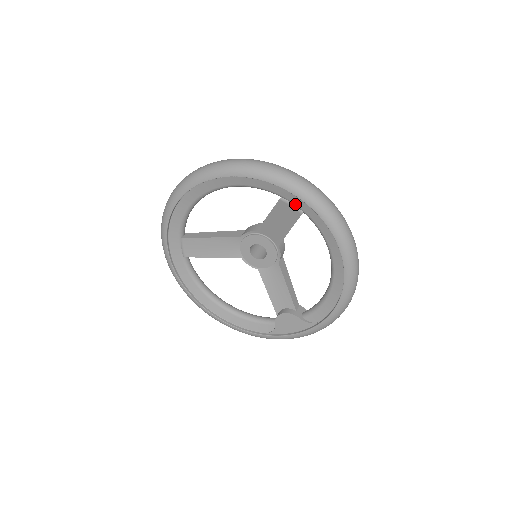
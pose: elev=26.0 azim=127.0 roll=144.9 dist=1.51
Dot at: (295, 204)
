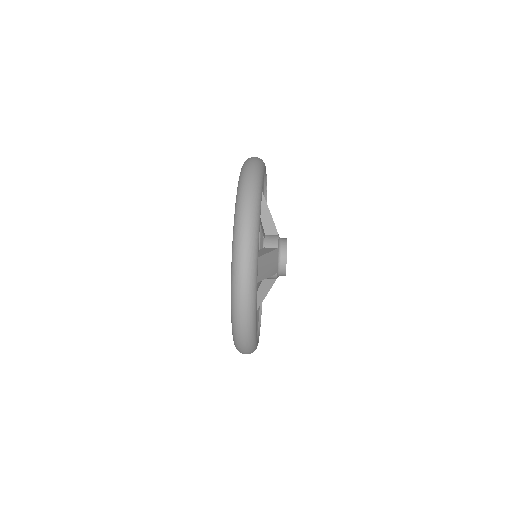
Dot at: occluded
